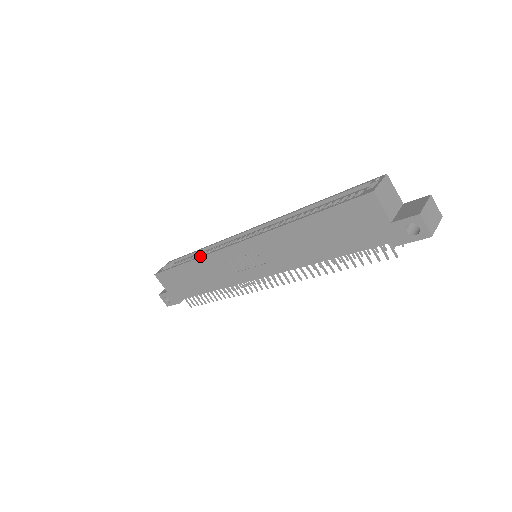
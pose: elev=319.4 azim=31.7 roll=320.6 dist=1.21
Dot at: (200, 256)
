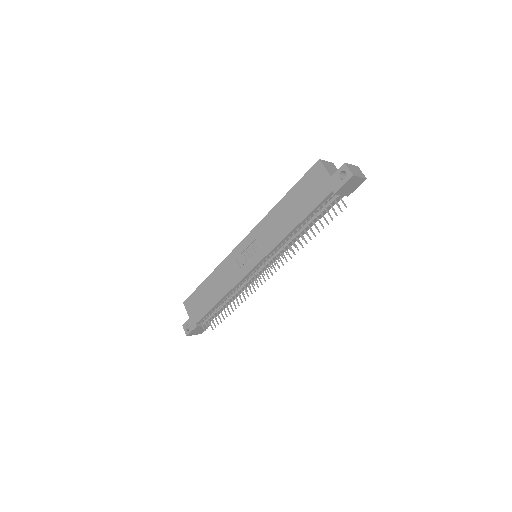
Dot at: (218, 266)
